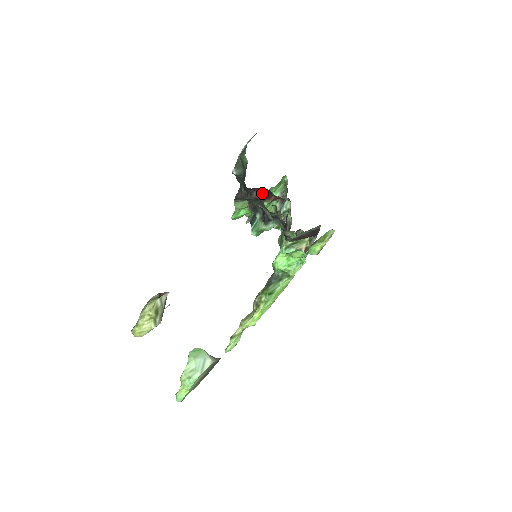
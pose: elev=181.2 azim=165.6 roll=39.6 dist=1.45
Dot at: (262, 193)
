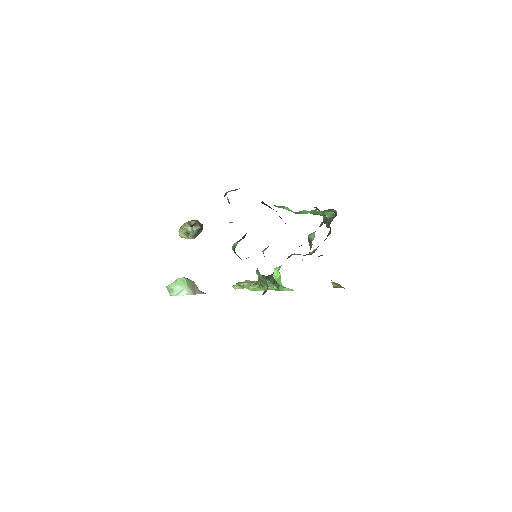
Dot at: (280, 217)
